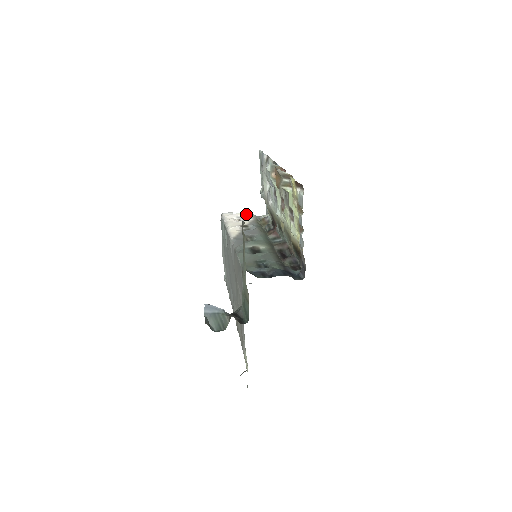
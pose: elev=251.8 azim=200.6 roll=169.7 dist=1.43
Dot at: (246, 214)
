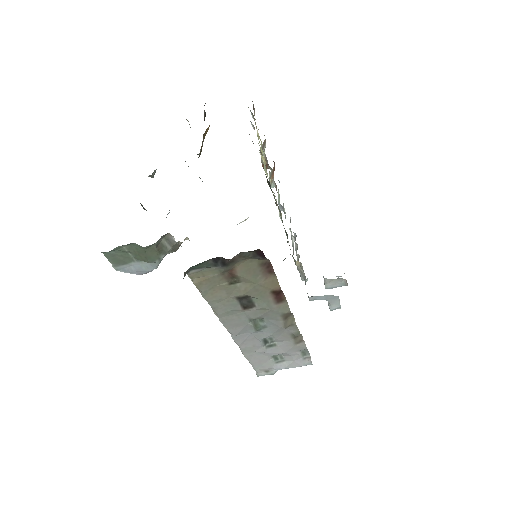
Dot at: occluded
